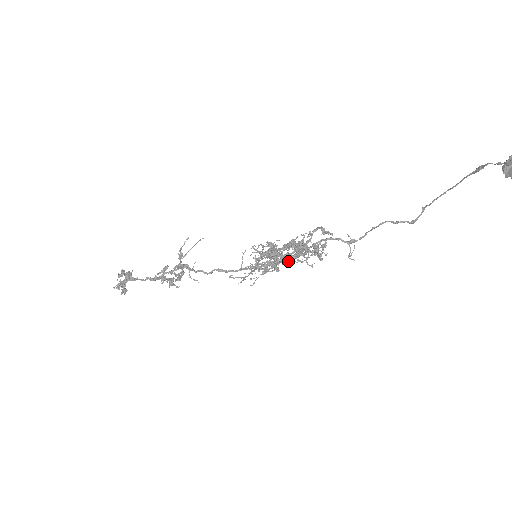
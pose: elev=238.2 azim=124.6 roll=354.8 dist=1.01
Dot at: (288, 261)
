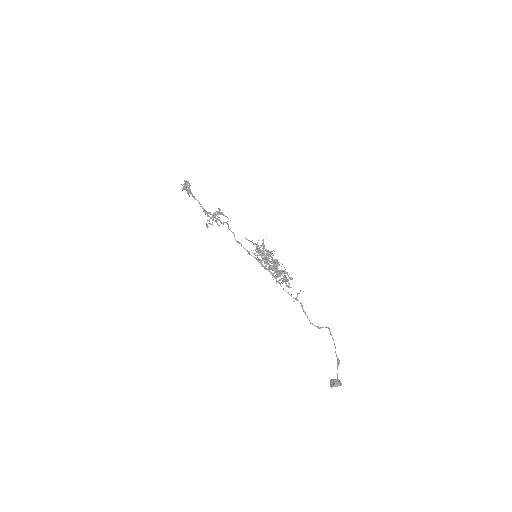
Dot at: occluded
